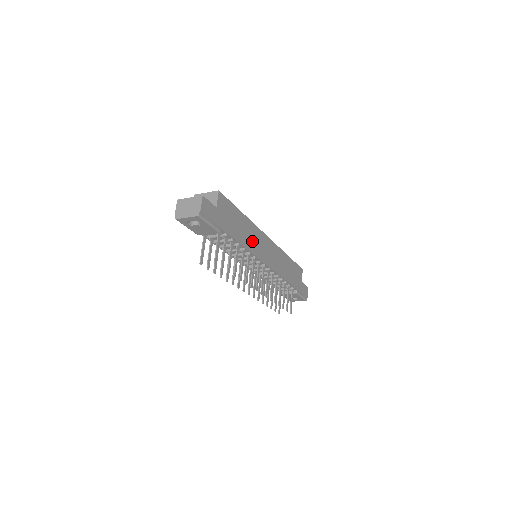
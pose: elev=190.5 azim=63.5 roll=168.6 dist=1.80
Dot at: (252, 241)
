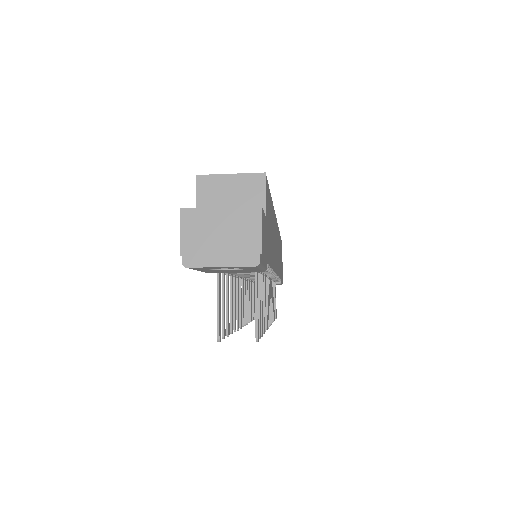
Dot at: occluded
